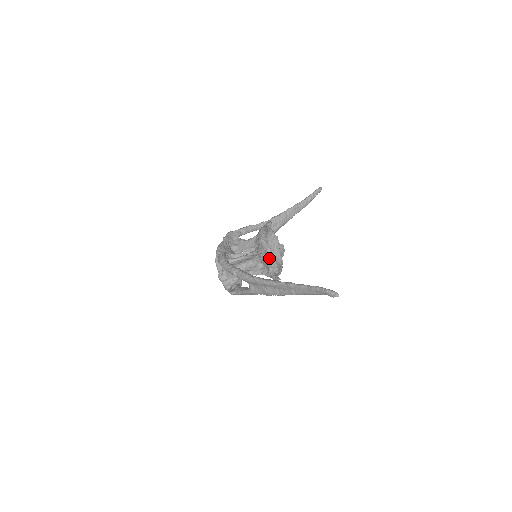
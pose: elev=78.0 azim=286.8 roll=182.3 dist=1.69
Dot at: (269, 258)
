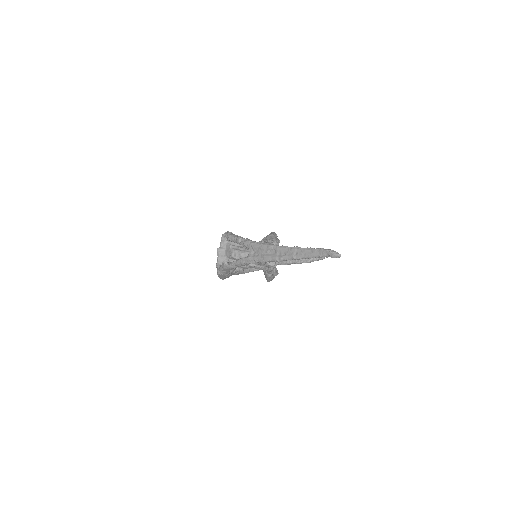
Dot at: occluded
